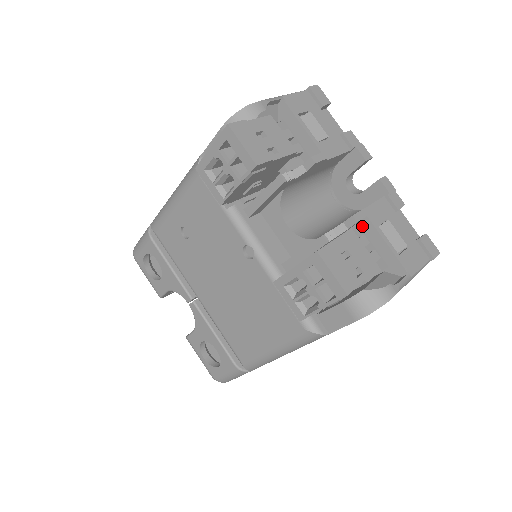
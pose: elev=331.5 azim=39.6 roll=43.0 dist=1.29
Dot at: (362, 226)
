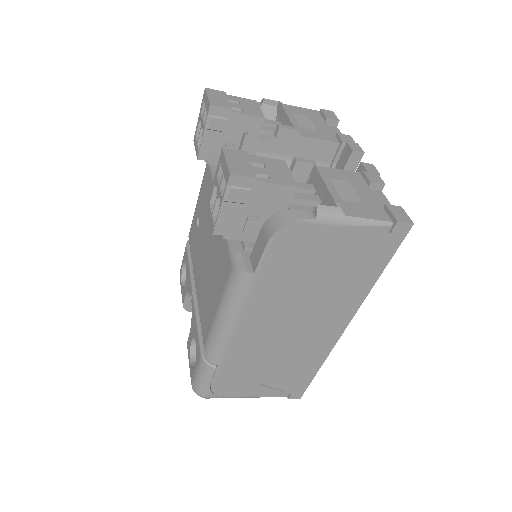
Dot at: (312, 176)
